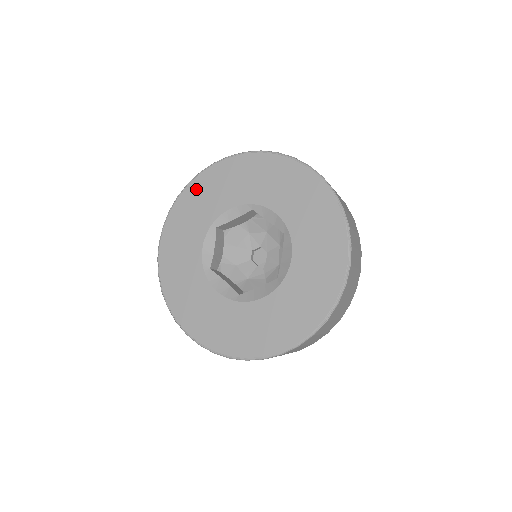
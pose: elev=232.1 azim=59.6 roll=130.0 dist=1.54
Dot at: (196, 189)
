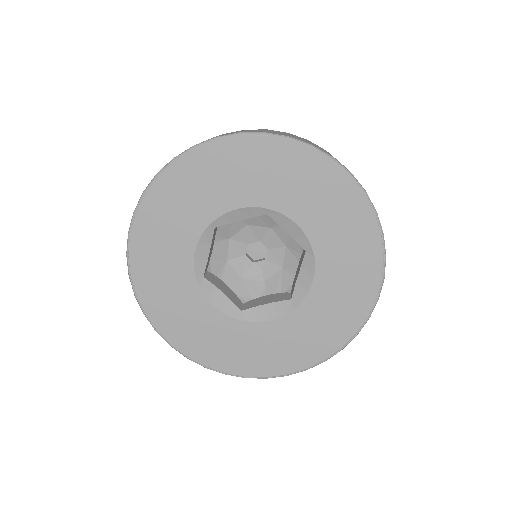
Dot at: (187, 171)
